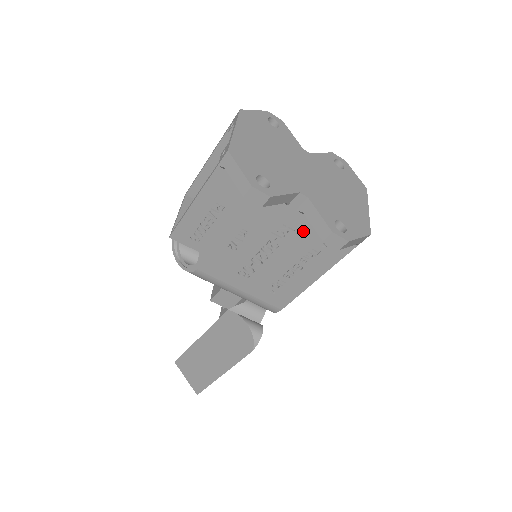
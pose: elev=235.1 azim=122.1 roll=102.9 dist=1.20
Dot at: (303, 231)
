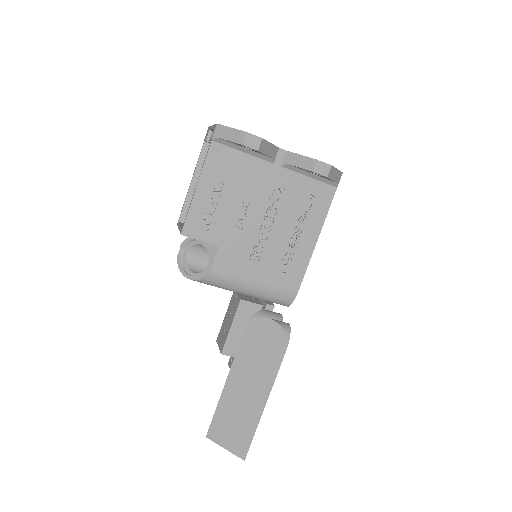
Dot at: (292, 187)
